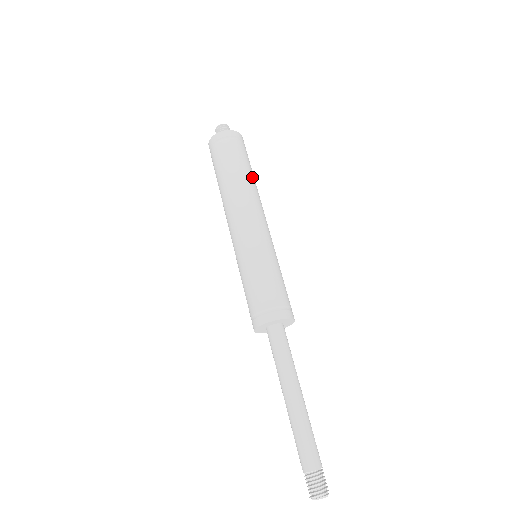
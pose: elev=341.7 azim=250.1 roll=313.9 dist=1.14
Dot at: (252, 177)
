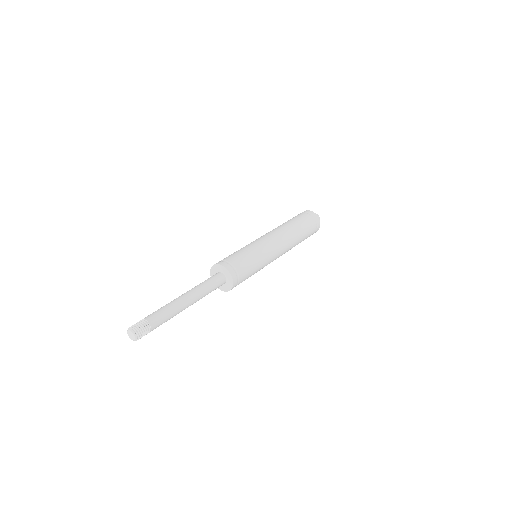
Dot at: (296, 227)
